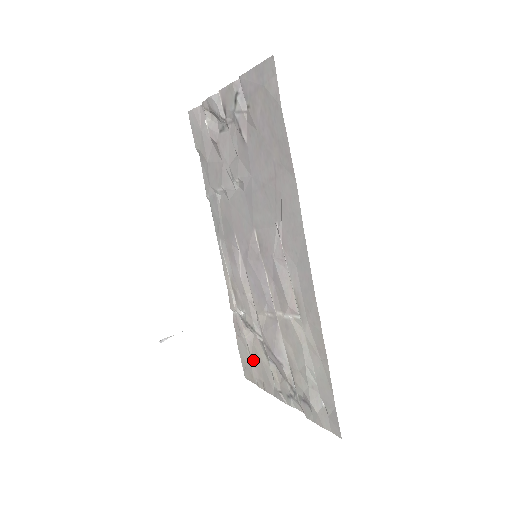
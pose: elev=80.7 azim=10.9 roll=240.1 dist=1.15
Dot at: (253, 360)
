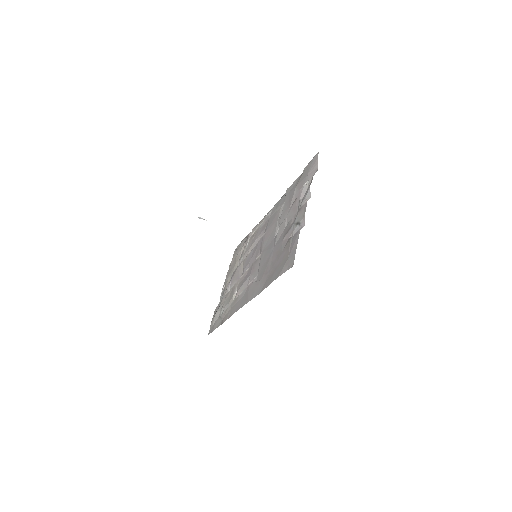
Dot at: (235, 258)
